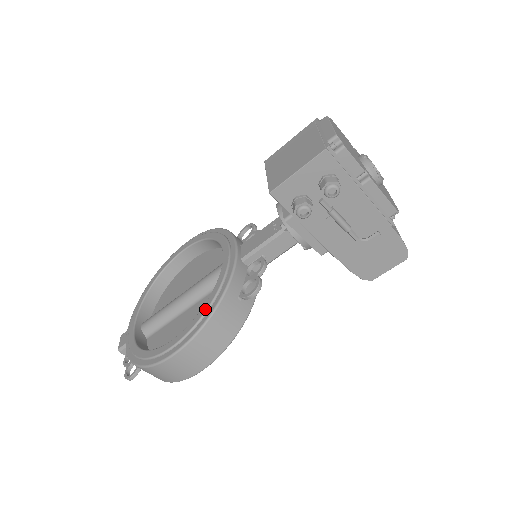
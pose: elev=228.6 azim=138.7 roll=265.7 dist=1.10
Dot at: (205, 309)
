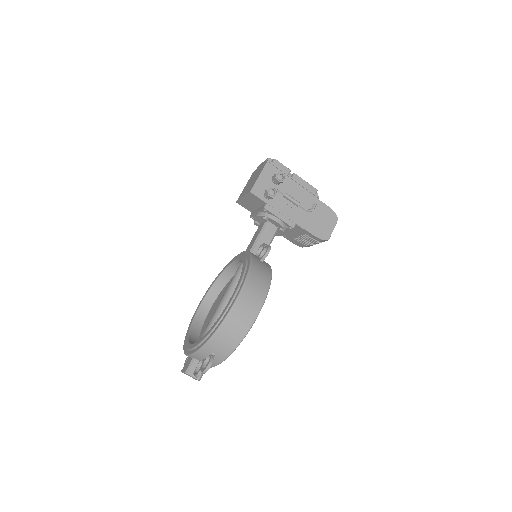
Dot at: (244, 267)
